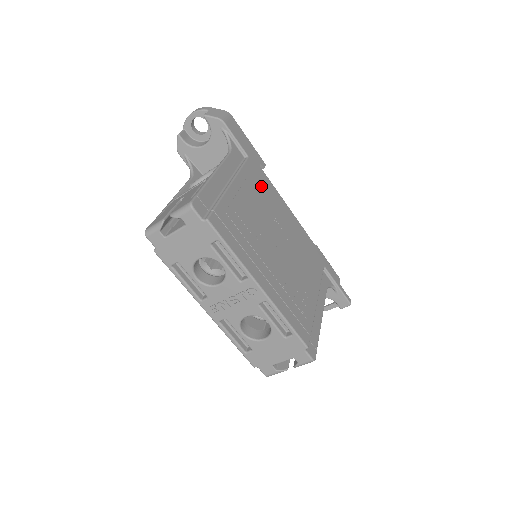
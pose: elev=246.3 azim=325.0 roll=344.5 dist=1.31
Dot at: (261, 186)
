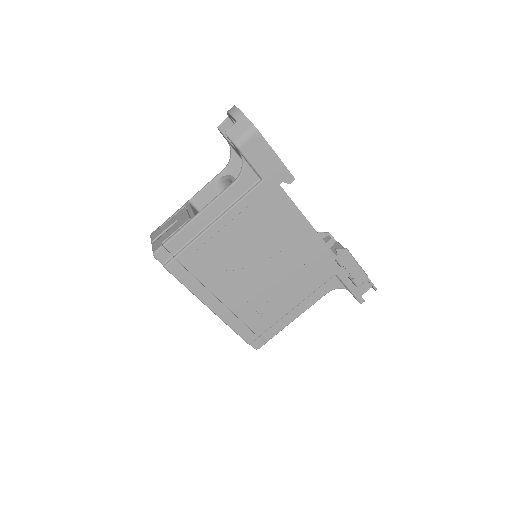
Dot at: (267, 211)
